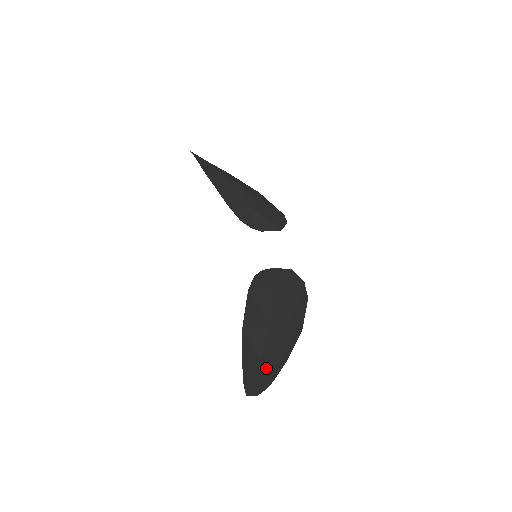
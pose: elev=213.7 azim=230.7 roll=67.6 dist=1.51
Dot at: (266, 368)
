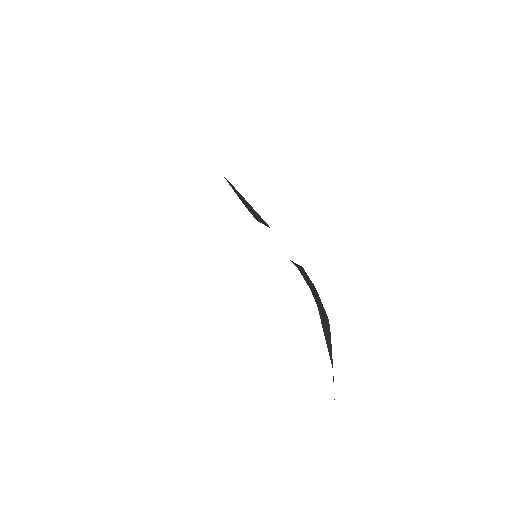
Dot at: occluded
